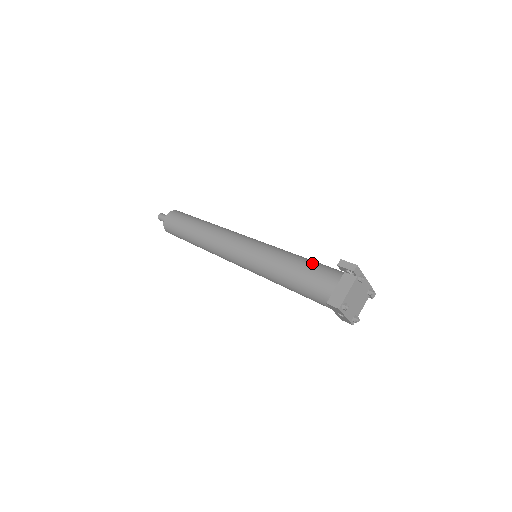
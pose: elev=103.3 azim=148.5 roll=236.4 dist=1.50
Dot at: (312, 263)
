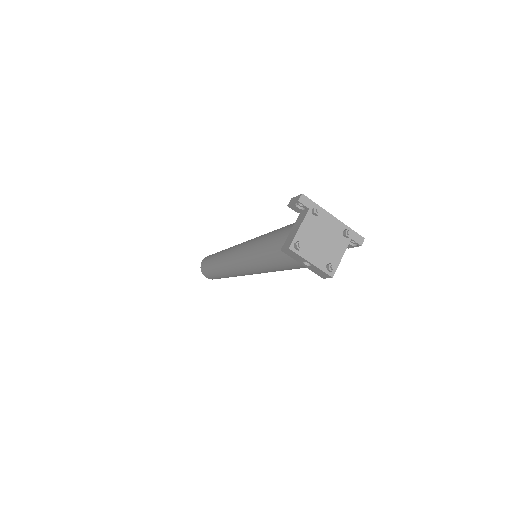
Dot at: occluded
